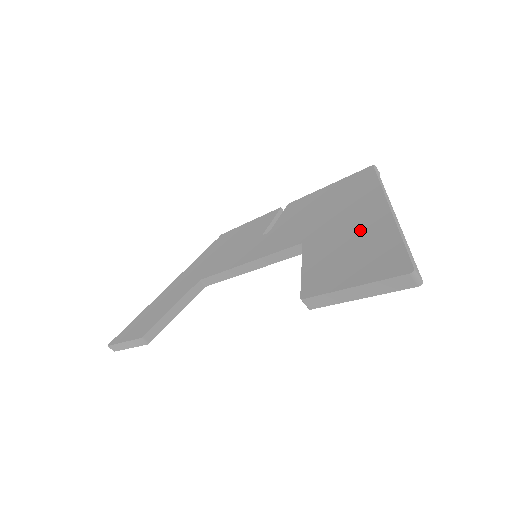
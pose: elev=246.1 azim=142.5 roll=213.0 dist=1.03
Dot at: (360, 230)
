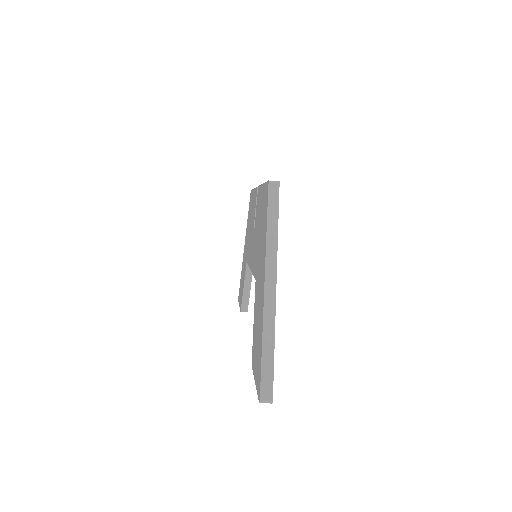
Dot at: (260, 306)
